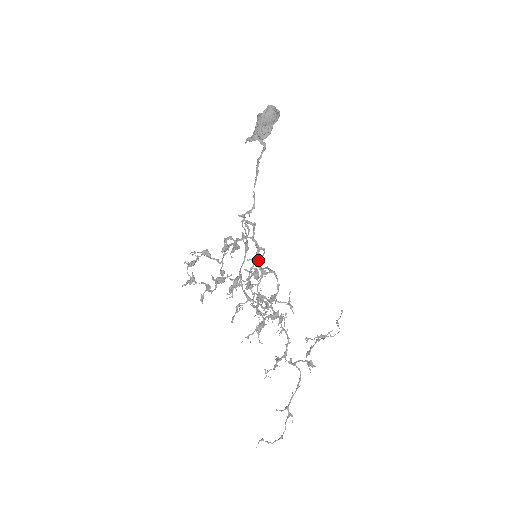
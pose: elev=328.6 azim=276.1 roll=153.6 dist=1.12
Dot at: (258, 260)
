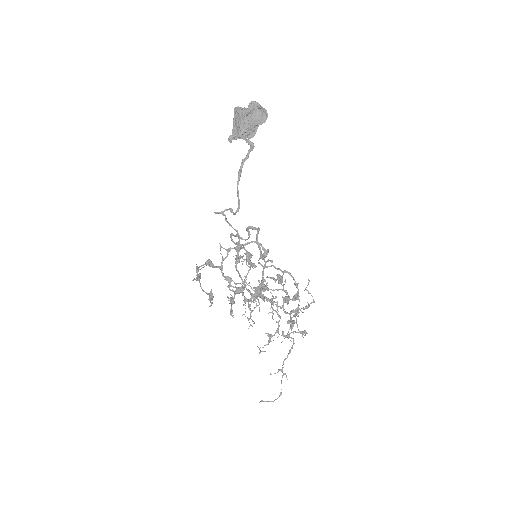
Dot at: occluded
